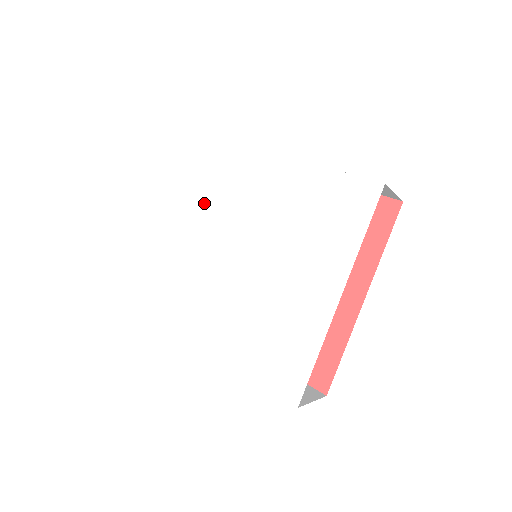
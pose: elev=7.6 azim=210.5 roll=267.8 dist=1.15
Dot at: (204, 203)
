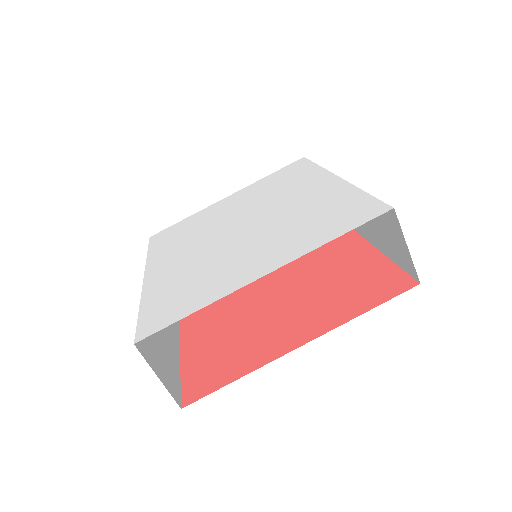
Dot at: (259, 195)
